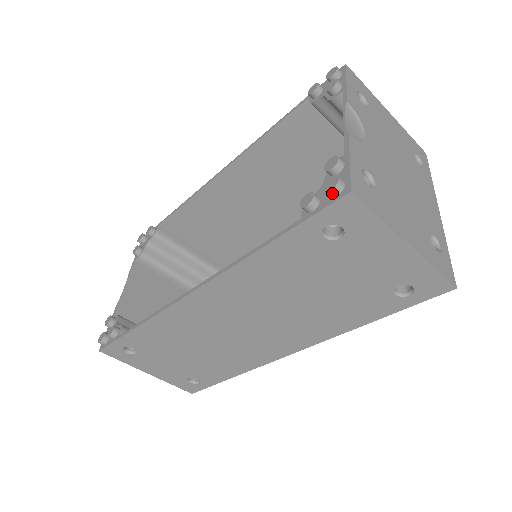
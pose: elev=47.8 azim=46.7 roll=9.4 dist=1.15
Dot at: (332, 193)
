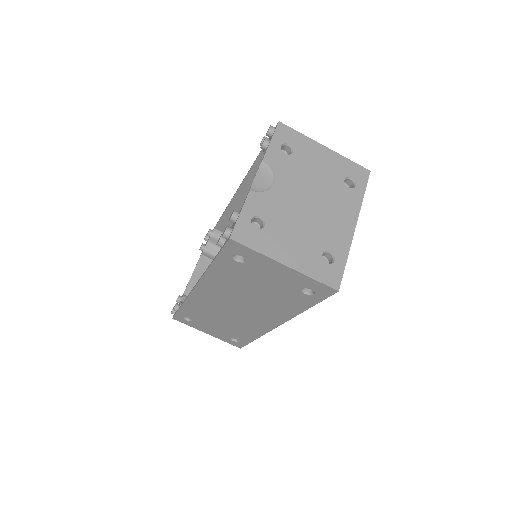
Dot at: occluded
